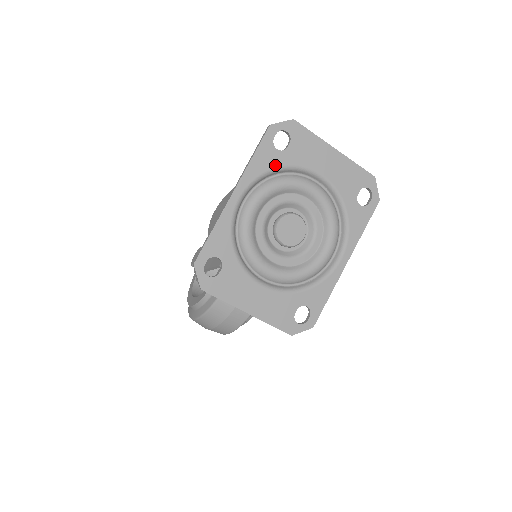
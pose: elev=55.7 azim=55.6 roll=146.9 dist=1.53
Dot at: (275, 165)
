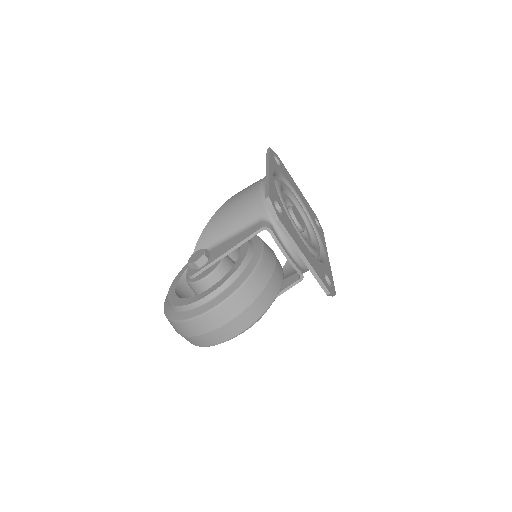
Dot at: (279, 171)
